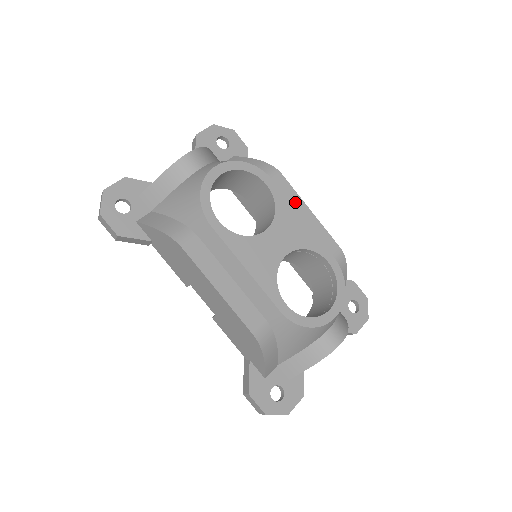
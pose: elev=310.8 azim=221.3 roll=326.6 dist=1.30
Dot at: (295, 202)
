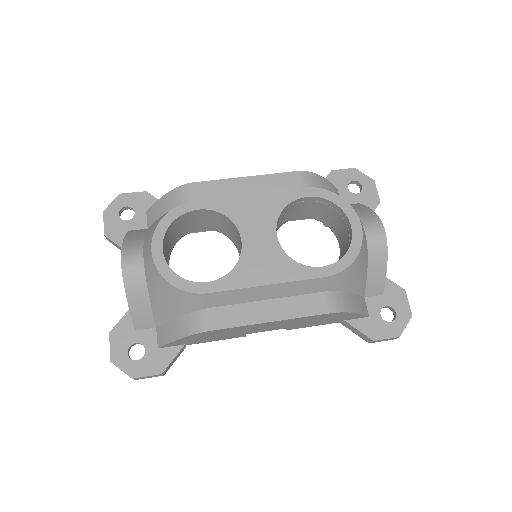
Dot at: (229, 187)
